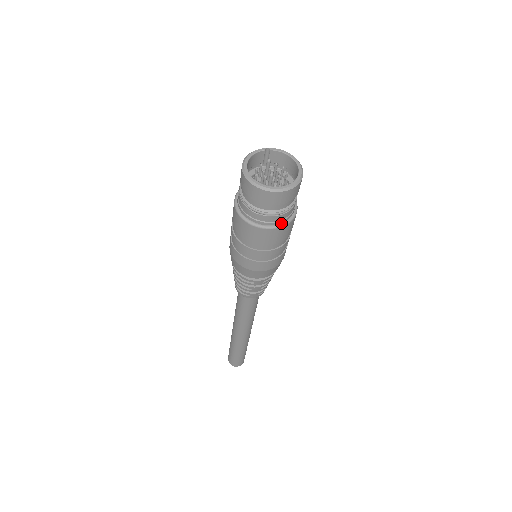
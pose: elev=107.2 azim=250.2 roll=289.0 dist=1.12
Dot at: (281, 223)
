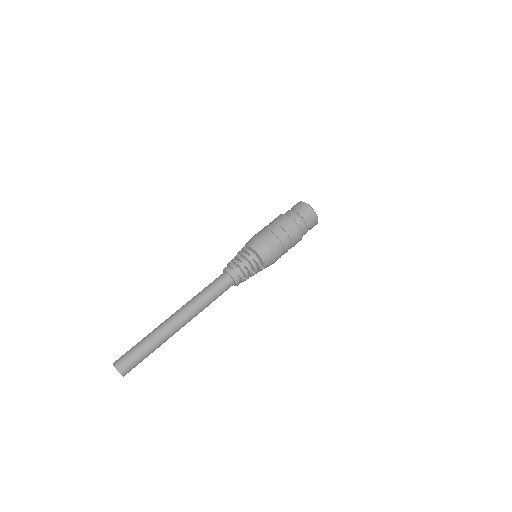
Dot at: (298, 225)
